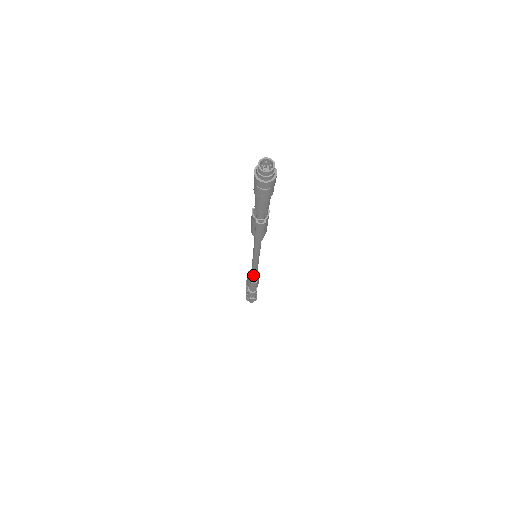
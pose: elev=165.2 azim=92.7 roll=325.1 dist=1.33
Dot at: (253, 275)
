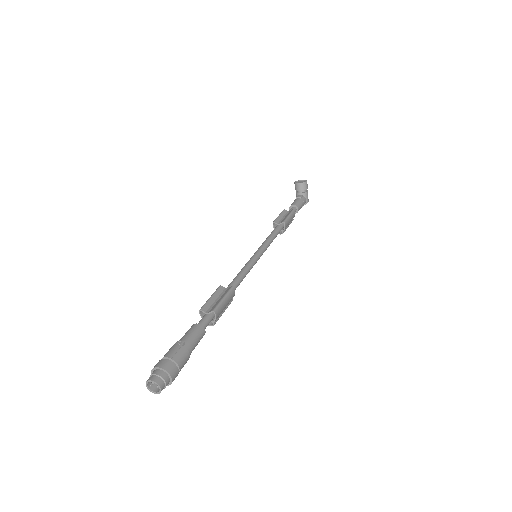
Dot at: occluded
